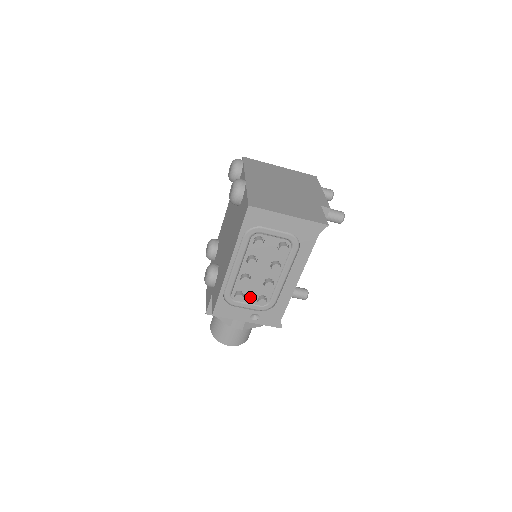
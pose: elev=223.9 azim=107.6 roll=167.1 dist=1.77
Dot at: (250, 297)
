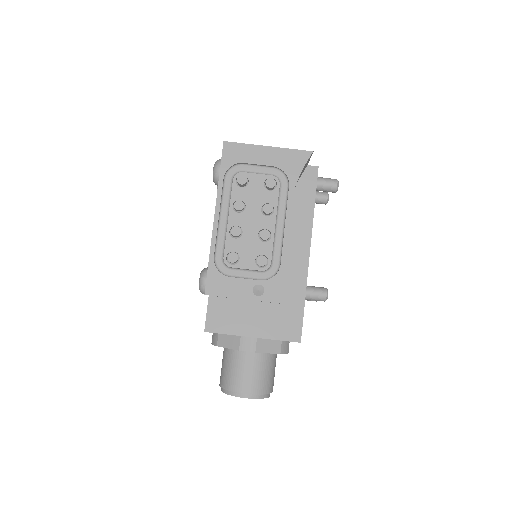
Dot at: (247, 260)
